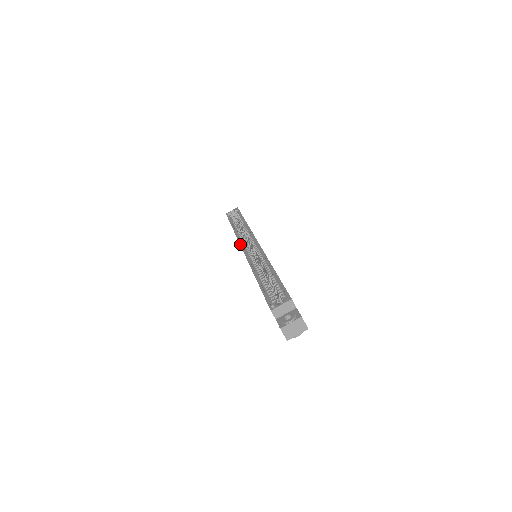
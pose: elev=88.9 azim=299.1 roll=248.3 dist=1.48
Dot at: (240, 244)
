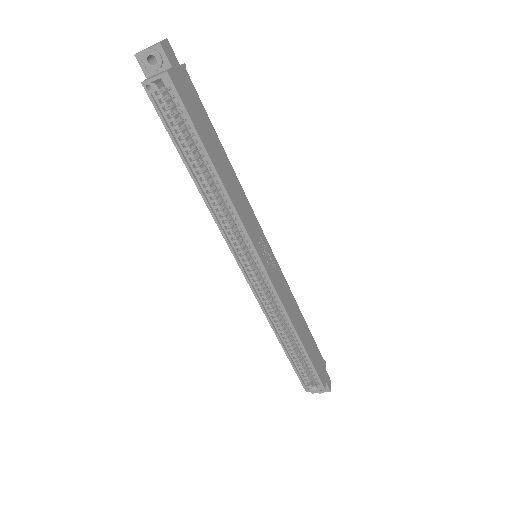
Dot at: (235, 258)
